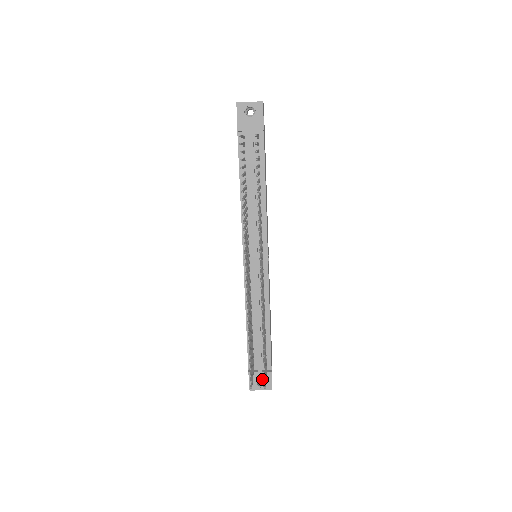
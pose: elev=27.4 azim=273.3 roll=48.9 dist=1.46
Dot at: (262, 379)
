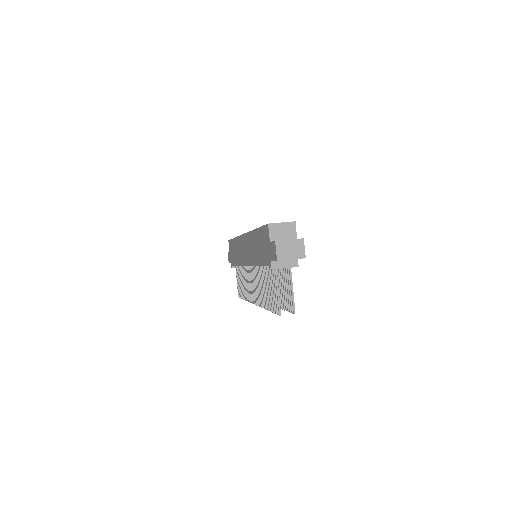
Dot at: occluded
